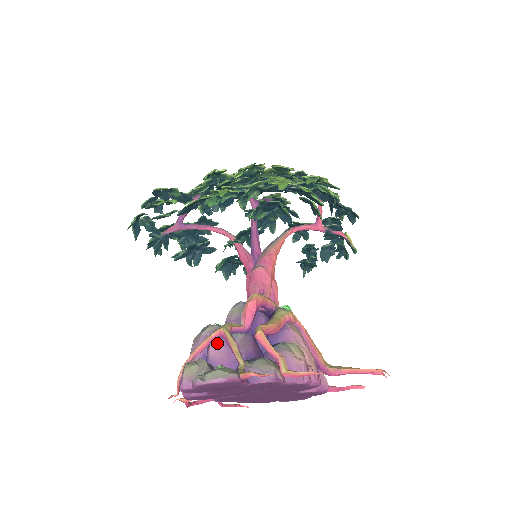
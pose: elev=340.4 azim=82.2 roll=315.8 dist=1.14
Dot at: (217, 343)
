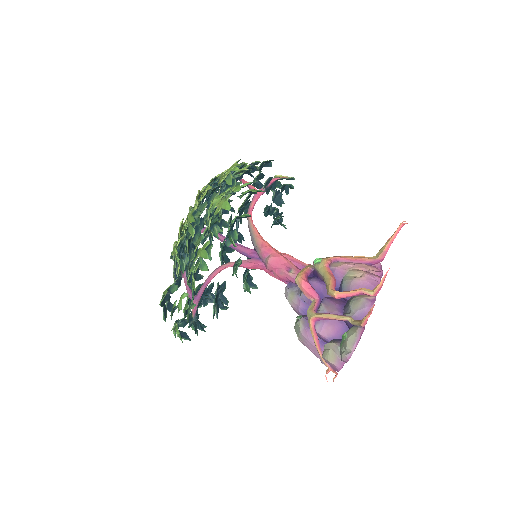
Dot at: (319, 327)
